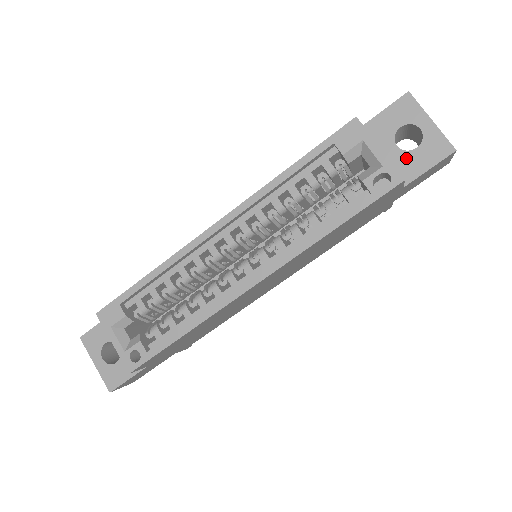
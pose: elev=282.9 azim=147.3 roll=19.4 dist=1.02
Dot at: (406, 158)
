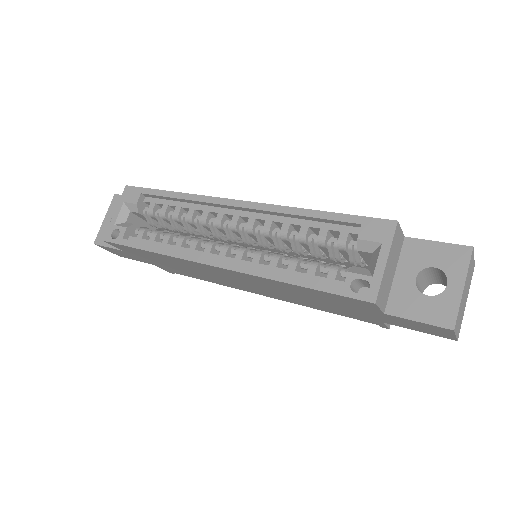
Dot at: (411, 294)
